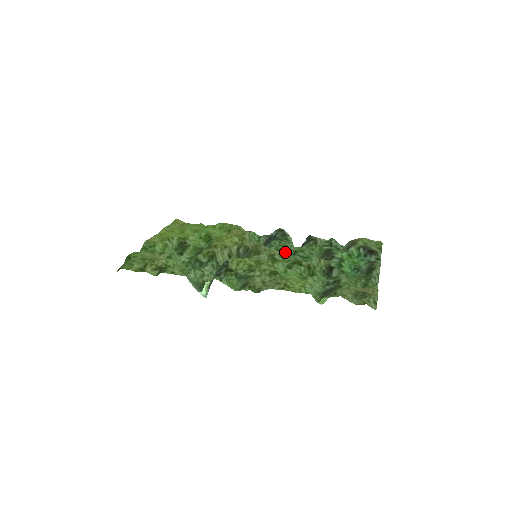
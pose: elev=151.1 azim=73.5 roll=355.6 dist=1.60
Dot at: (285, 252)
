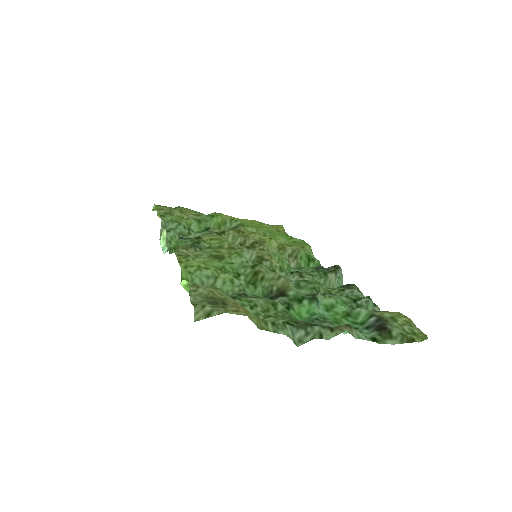
Dot at: (294, 274)
